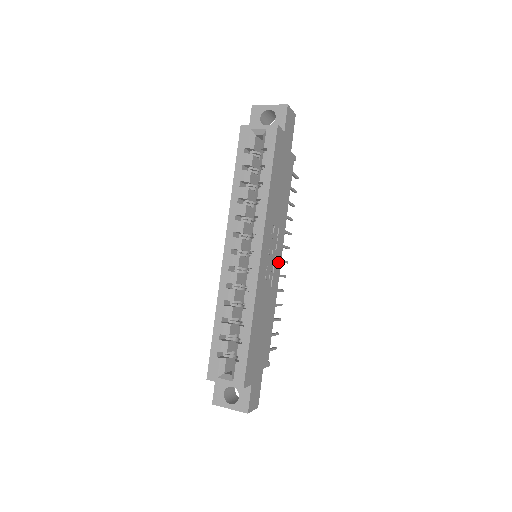
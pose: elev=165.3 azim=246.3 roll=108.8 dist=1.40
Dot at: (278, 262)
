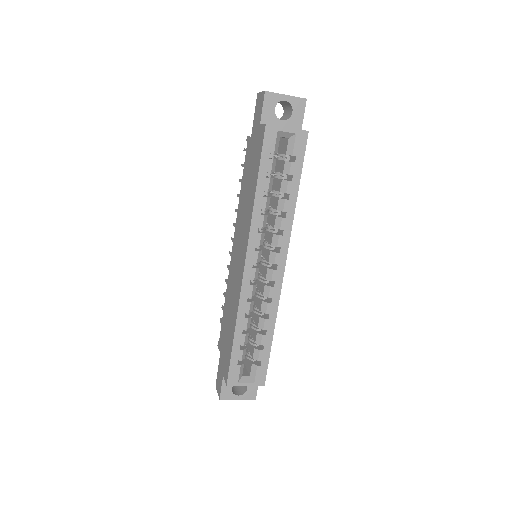
Dot at: occluded
